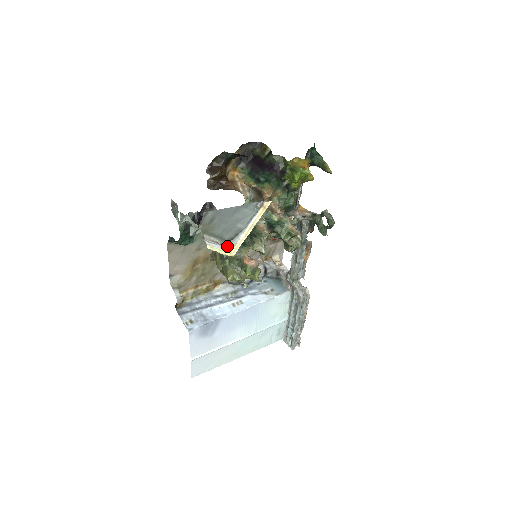
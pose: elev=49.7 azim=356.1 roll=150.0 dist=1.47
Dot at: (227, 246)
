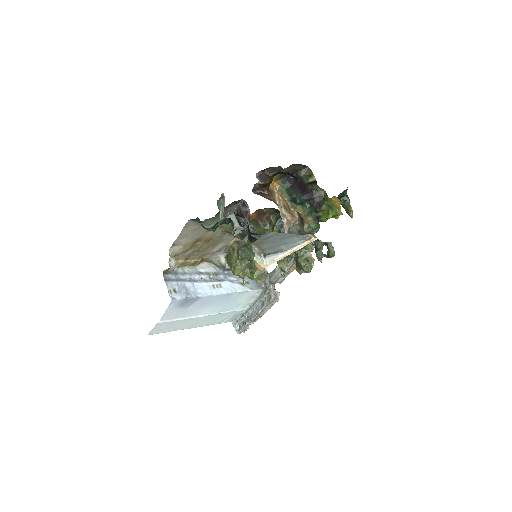
Dot at: (263, 258)
